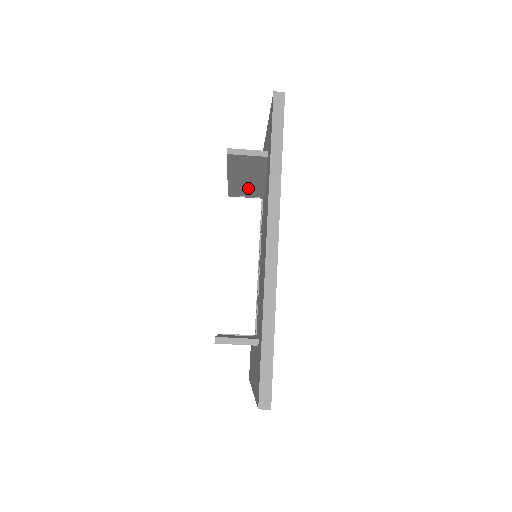
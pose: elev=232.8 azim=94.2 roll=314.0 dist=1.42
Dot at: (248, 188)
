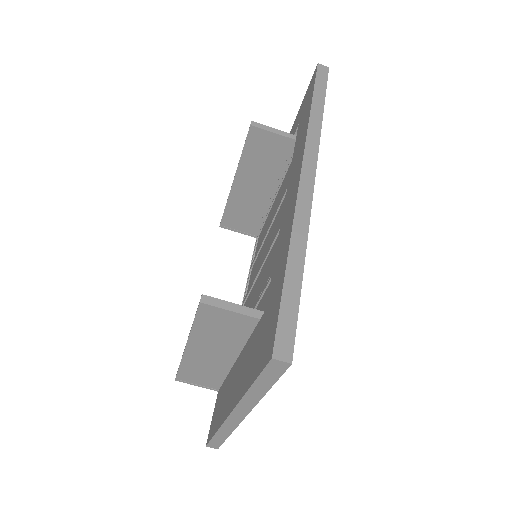
Dot at: (248, 211)
